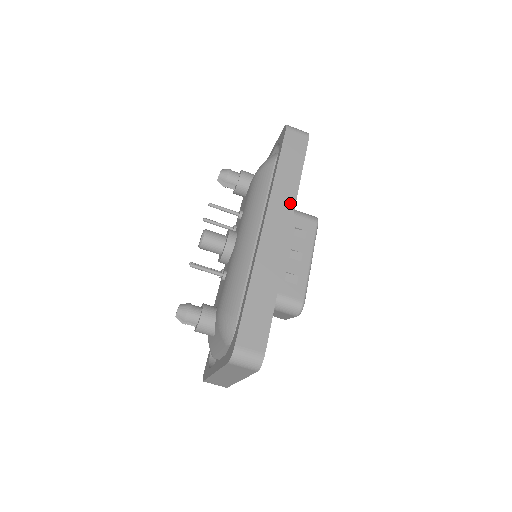
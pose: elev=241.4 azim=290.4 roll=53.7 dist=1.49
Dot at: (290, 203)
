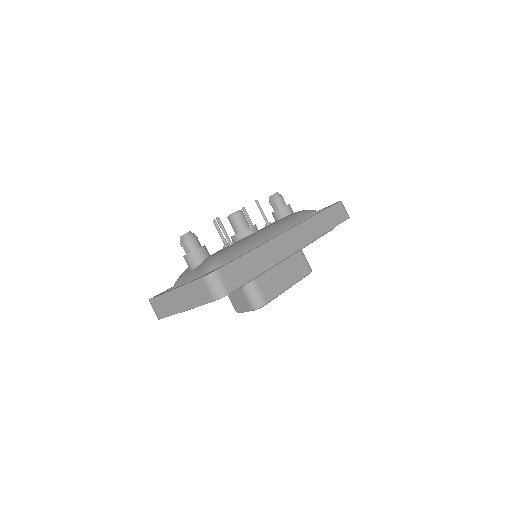
Dot at: (311, 237)
